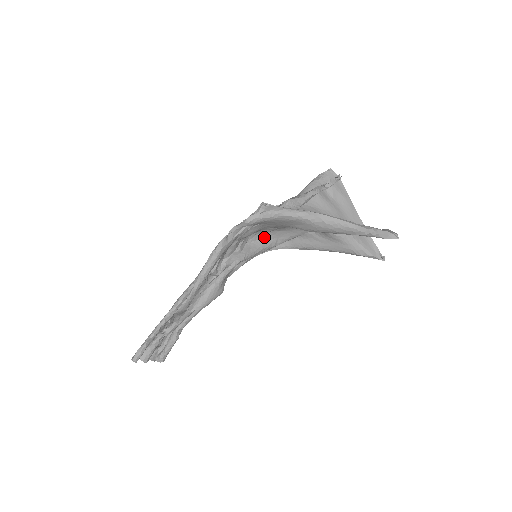
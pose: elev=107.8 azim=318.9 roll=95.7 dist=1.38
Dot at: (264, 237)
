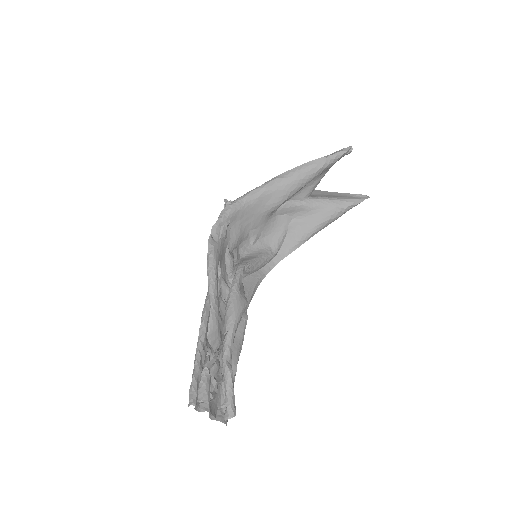
Dot at: (255, 249)
